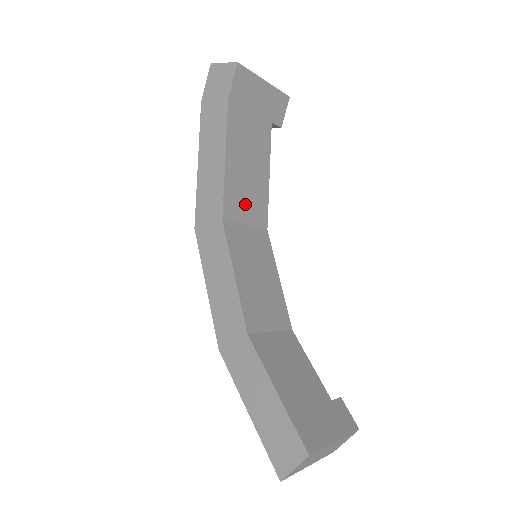
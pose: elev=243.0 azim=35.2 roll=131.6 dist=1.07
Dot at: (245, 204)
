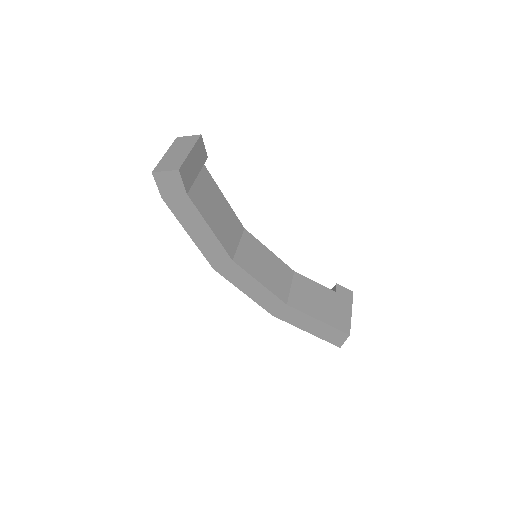
Dot at: (231, 235)
